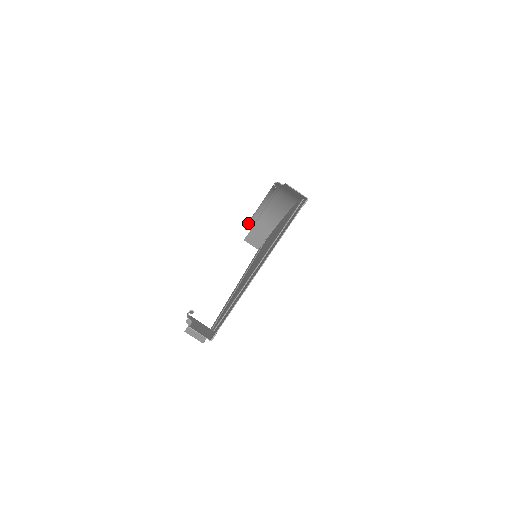
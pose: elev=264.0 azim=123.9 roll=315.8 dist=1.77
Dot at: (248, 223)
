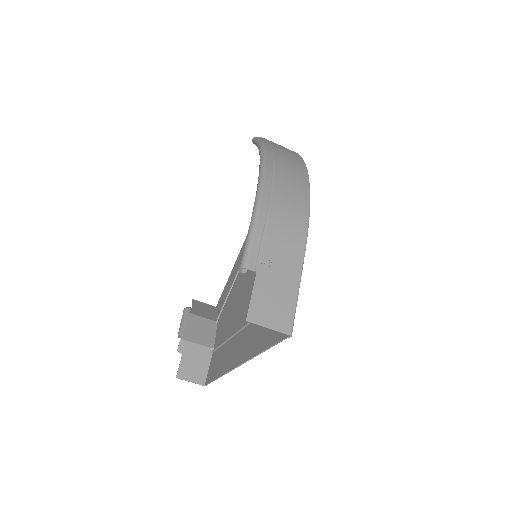
Dot at: (254, 143)
